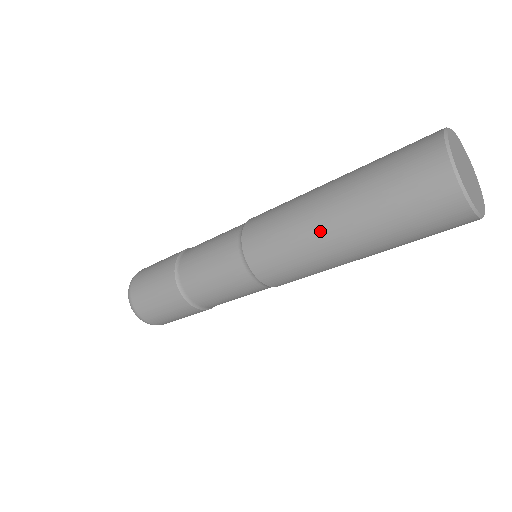
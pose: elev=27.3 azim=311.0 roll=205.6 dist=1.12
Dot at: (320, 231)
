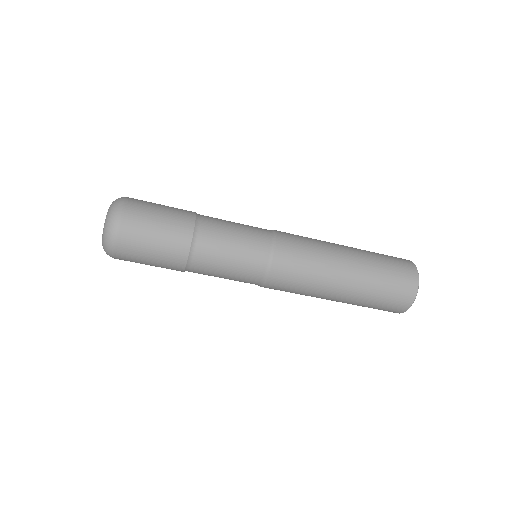
Dot at: (340, 258)
